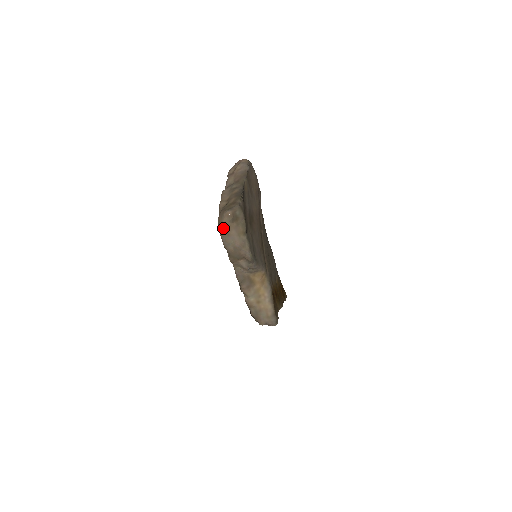
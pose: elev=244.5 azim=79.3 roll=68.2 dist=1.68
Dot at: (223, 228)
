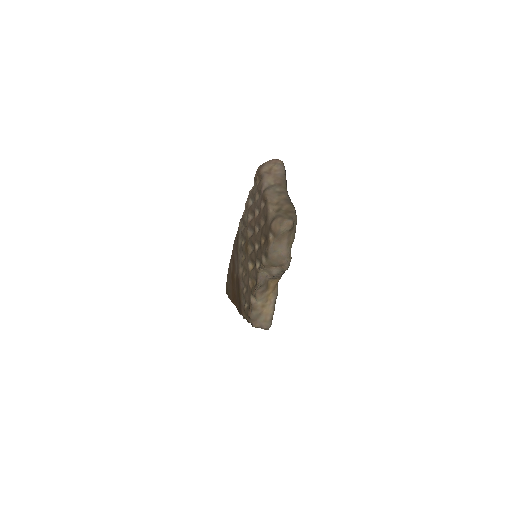
Dot at: (278, 235)
